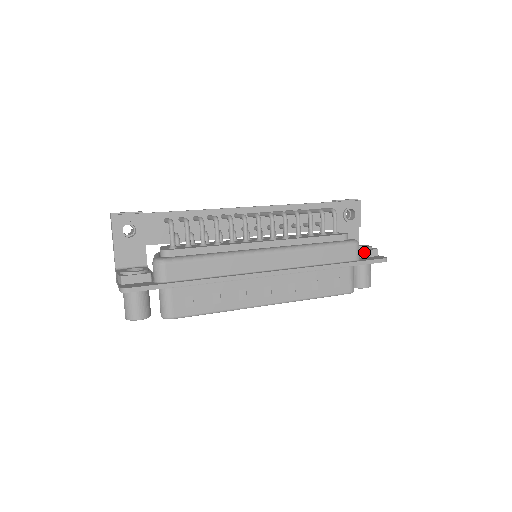
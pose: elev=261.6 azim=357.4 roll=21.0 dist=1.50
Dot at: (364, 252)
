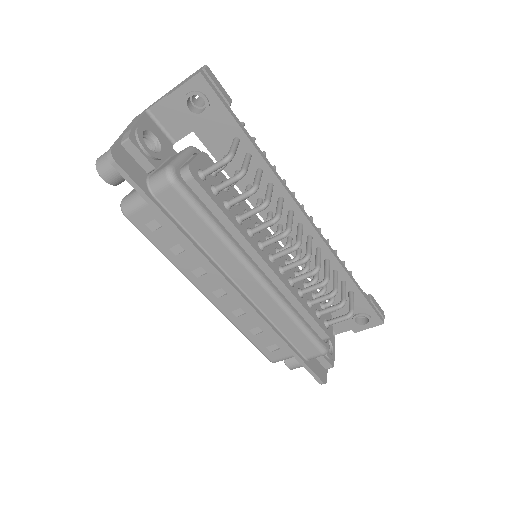
Dot at: (322, 357)
